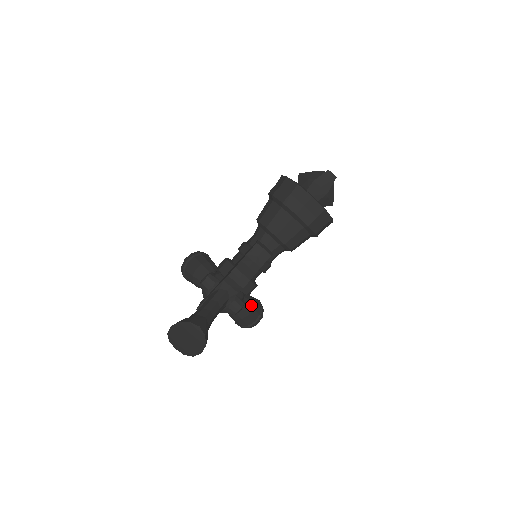
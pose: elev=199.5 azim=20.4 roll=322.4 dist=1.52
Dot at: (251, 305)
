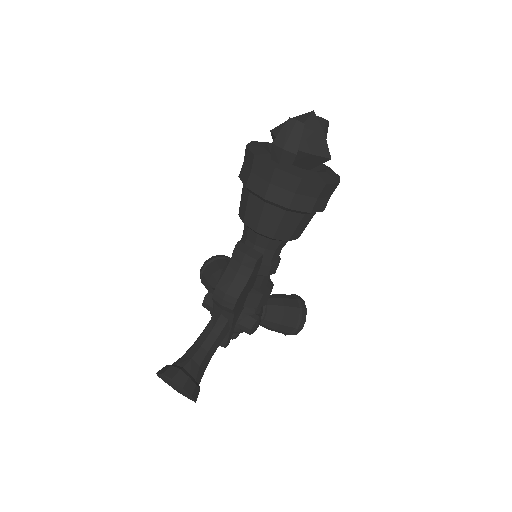
Dot at: (281, 311)
